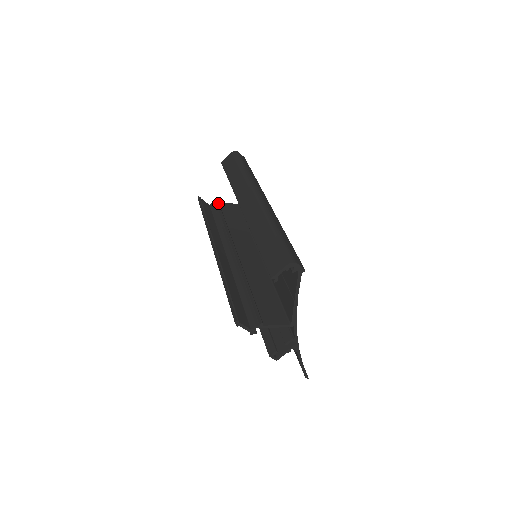
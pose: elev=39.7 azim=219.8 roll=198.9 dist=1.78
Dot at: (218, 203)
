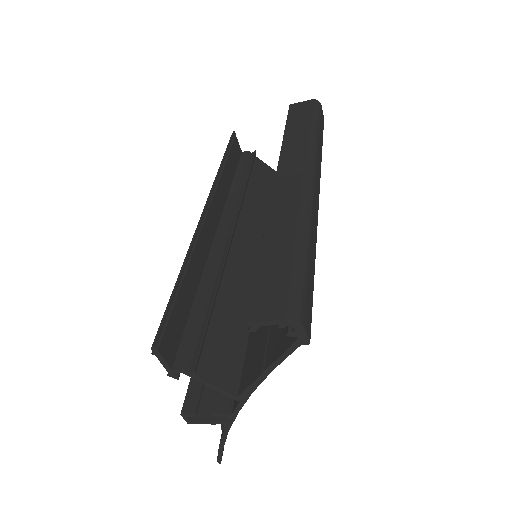
Dot at: (254, 156)
